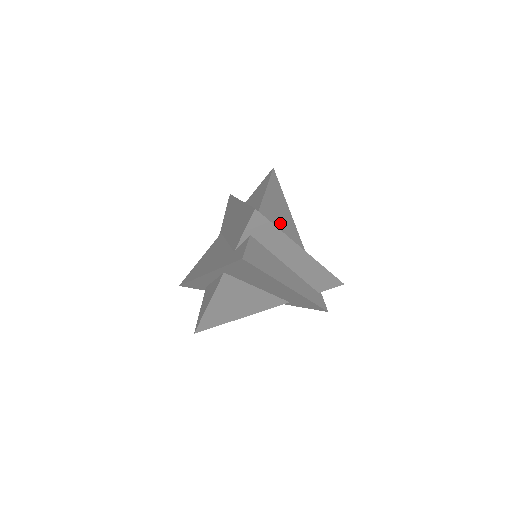
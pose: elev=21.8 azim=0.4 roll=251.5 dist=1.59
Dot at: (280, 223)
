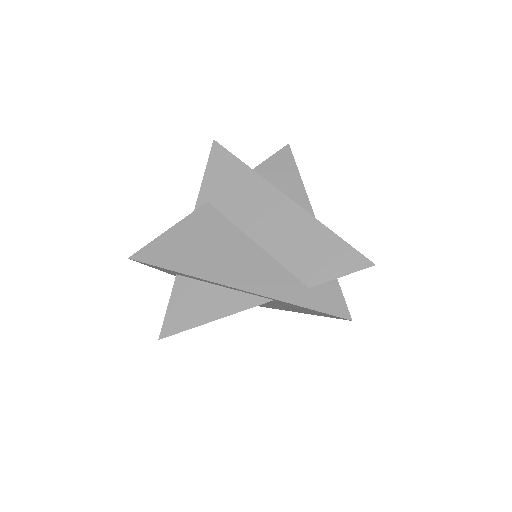
Dot at: occluded
